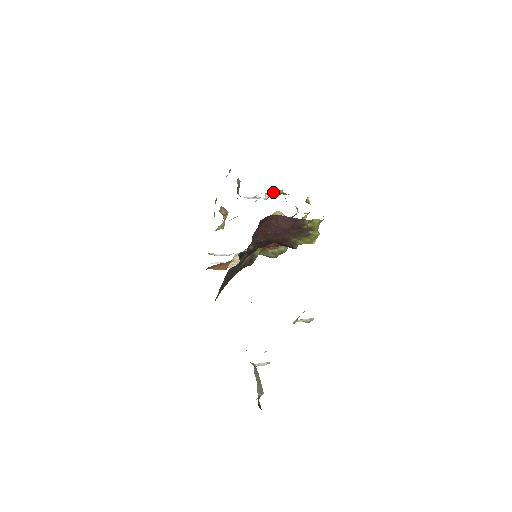
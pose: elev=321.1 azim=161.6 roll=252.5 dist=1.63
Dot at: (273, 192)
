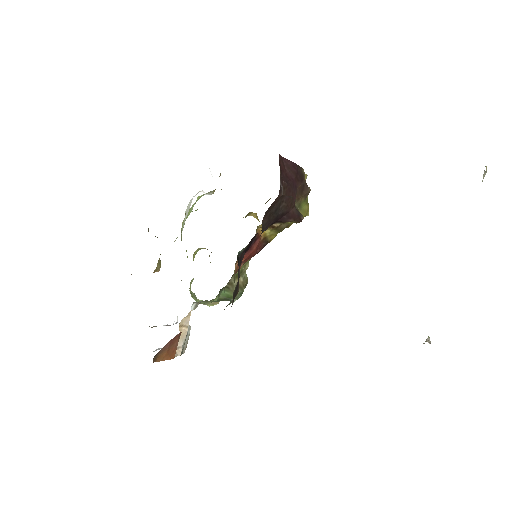
Dot at: (209, 192)
